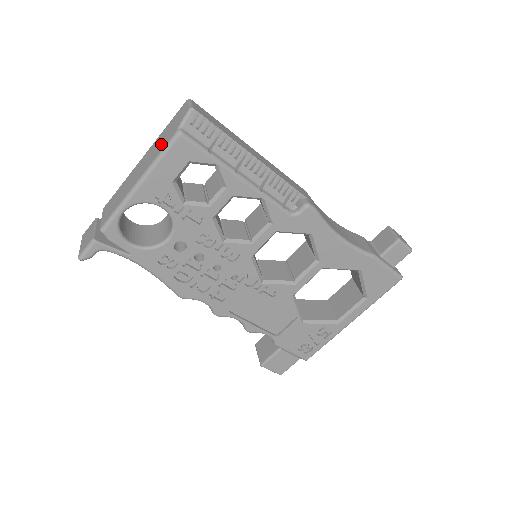
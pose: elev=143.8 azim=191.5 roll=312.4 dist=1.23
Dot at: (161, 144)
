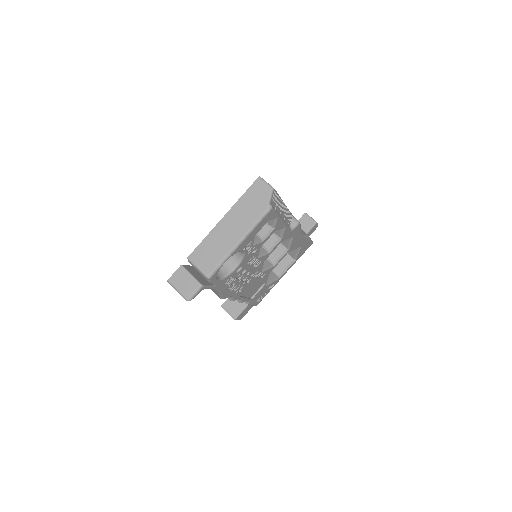
Dot at: (251, 213)
